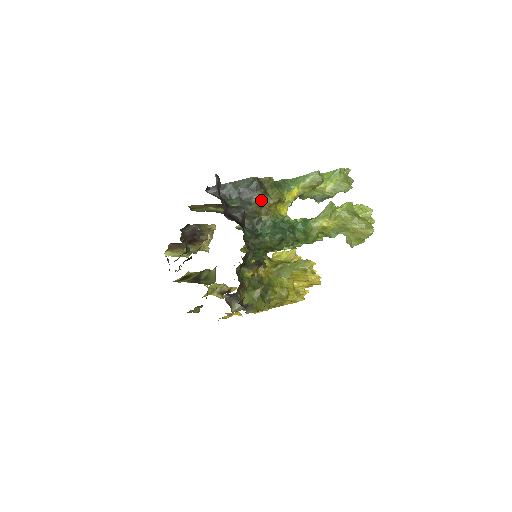
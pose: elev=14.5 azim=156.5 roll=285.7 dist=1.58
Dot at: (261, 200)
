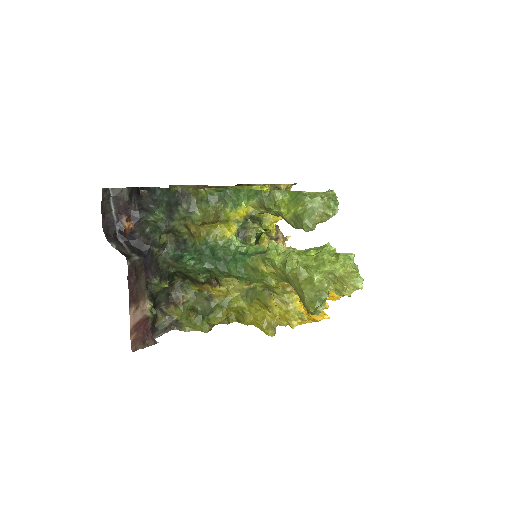
Dot at: (183, 218)
